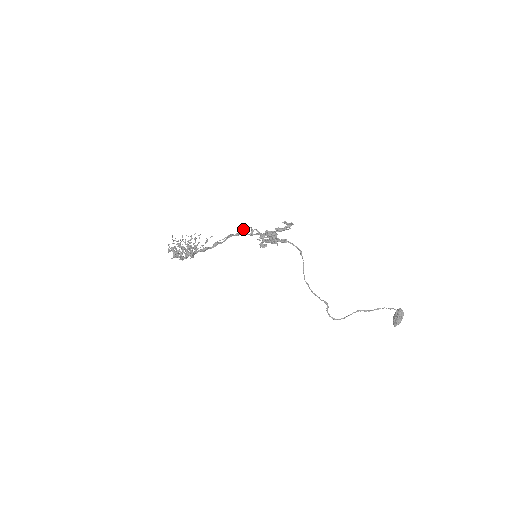
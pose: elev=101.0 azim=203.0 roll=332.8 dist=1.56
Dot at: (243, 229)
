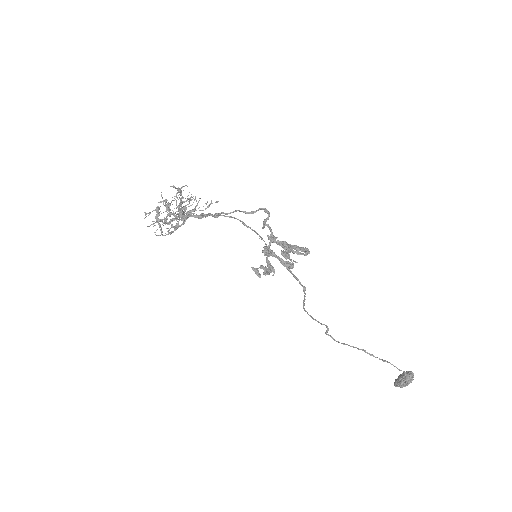
Dot at: (259, 209)
